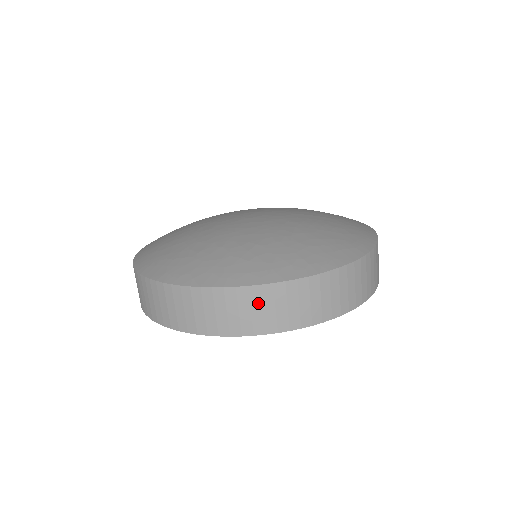
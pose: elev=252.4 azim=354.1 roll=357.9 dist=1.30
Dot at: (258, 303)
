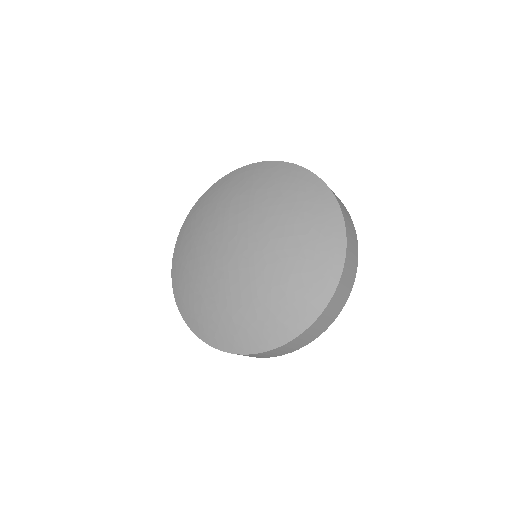
Dot at: (263, 355)
